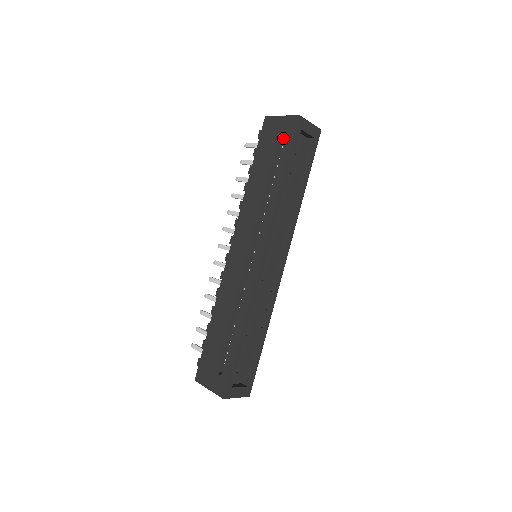
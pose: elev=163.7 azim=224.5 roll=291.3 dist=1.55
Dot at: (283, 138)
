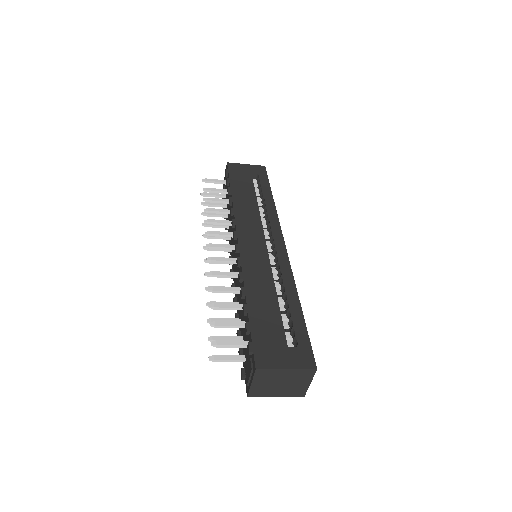
Dot at: occluded
